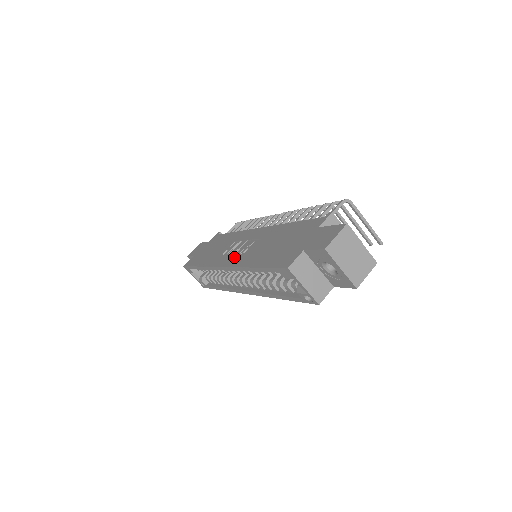
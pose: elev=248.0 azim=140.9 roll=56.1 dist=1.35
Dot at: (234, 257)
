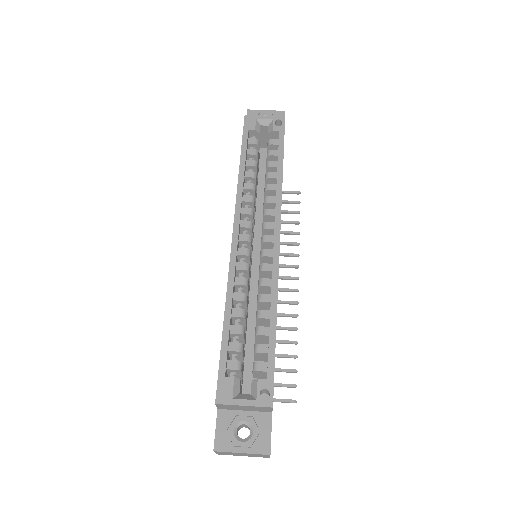
Dot at: occluded
